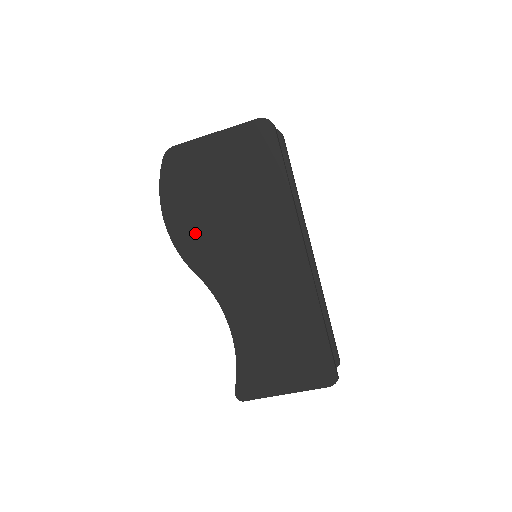
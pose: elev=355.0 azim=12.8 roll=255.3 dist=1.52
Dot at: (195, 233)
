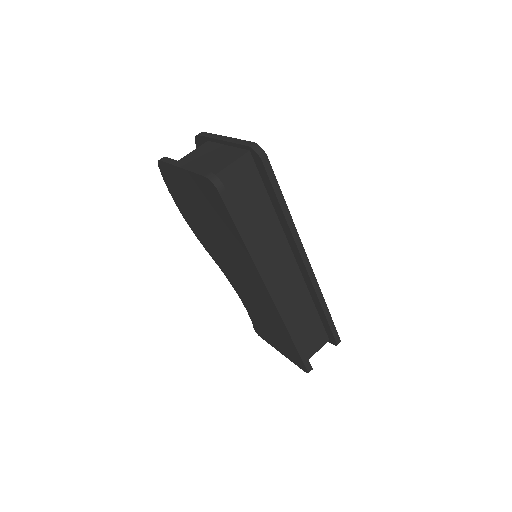
Dot at: (199, 231)
